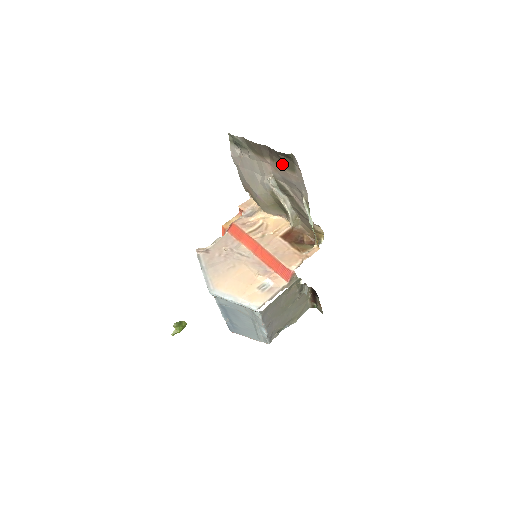
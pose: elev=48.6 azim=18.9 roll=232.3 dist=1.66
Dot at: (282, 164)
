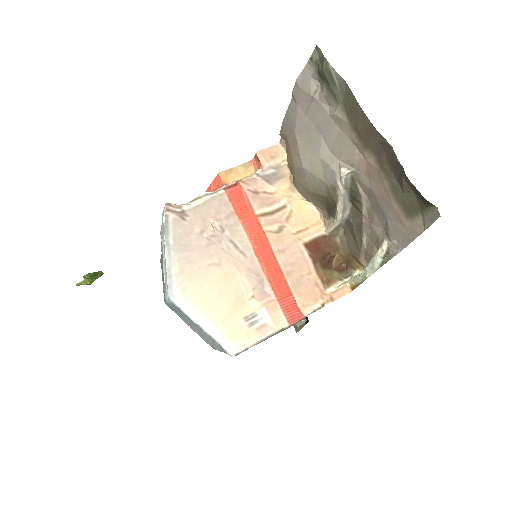
Dot at: (394, 188)
